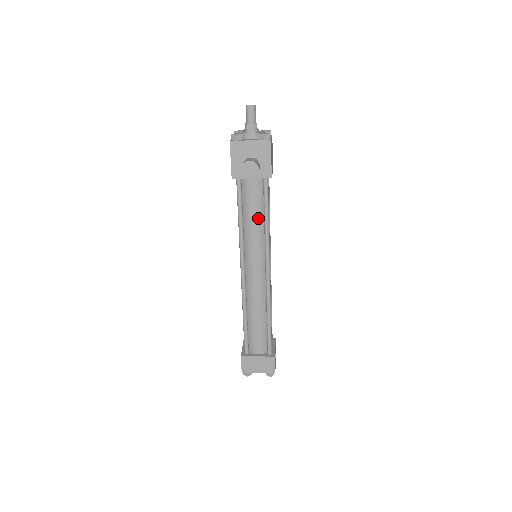
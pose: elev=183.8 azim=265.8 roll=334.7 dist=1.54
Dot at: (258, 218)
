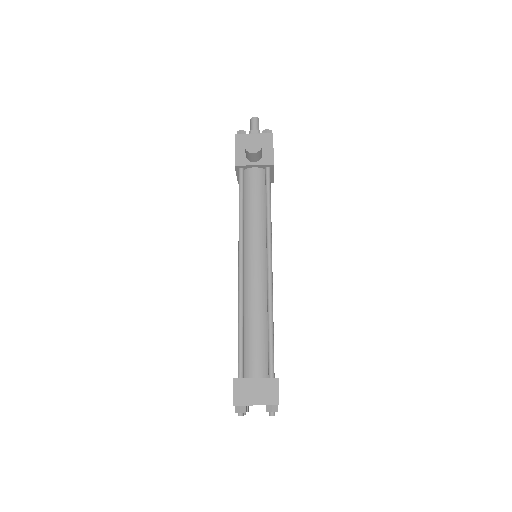
Dot at: (260, 205)
